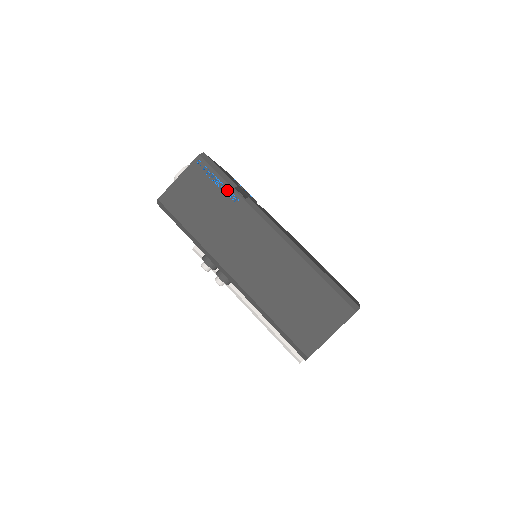
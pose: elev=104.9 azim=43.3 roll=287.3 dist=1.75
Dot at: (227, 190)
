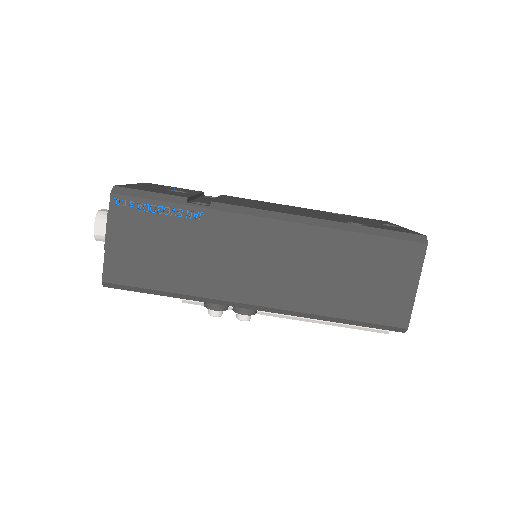
Dot at: (180, 212)
